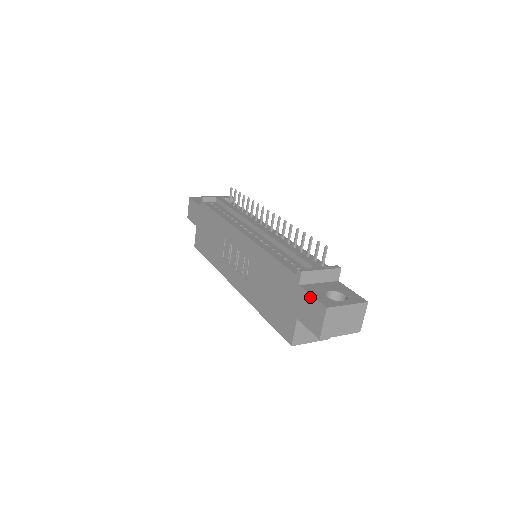
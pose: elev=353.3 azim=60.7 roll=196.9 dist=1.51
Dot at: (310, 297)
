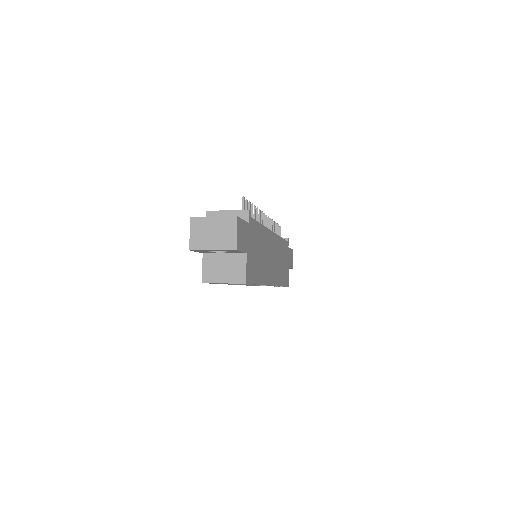
Dot at: occluded
